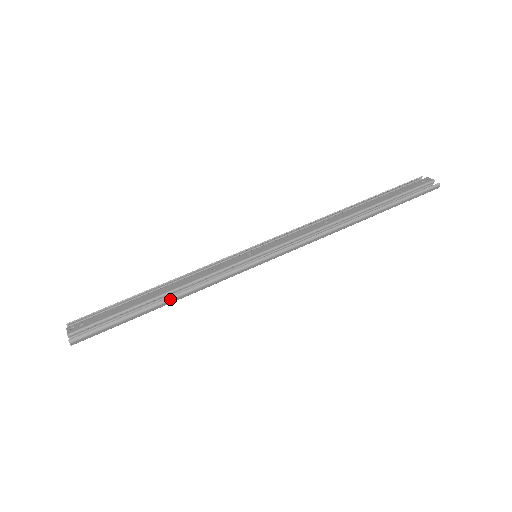
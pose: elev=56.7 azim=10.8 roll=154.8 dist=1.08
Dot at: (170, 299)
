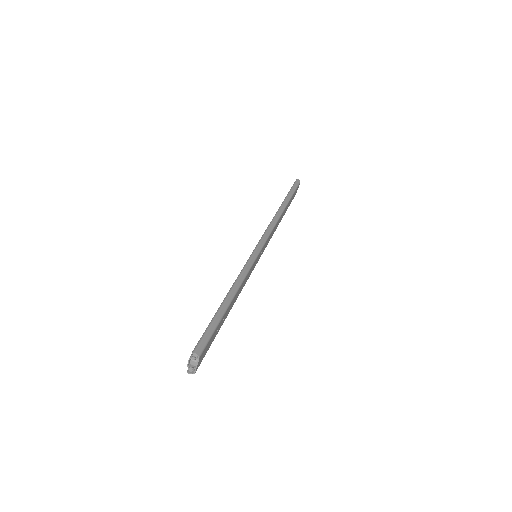
Dot at: (230, 291)
